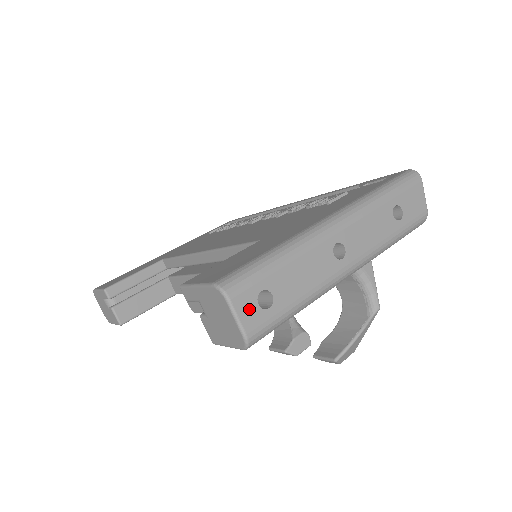
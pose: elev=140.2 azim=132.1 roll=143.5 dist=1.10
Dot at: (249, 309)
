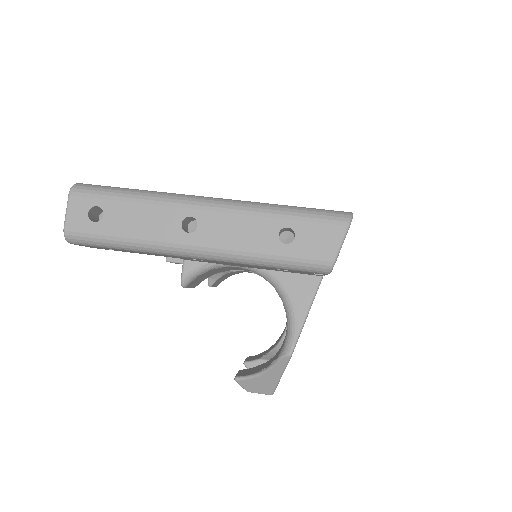
Dot at: (79, 211)
